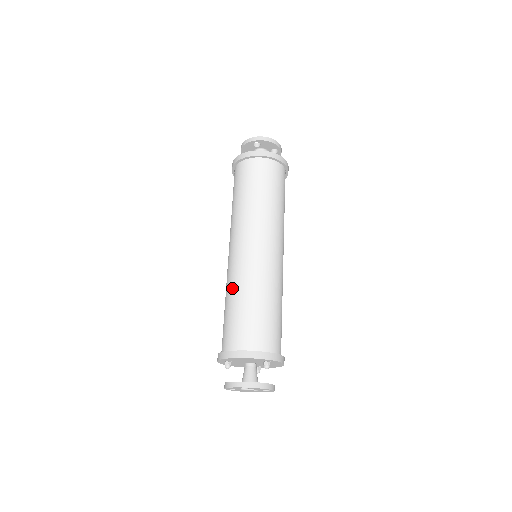
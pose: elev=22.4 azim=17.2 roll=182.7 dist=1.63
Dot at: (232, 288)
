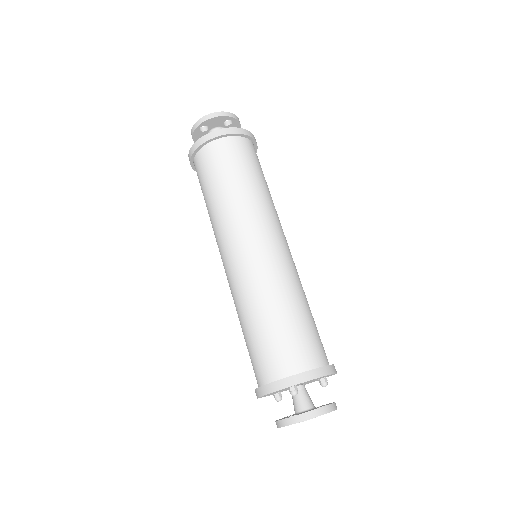
Dot at: (281, 291)
